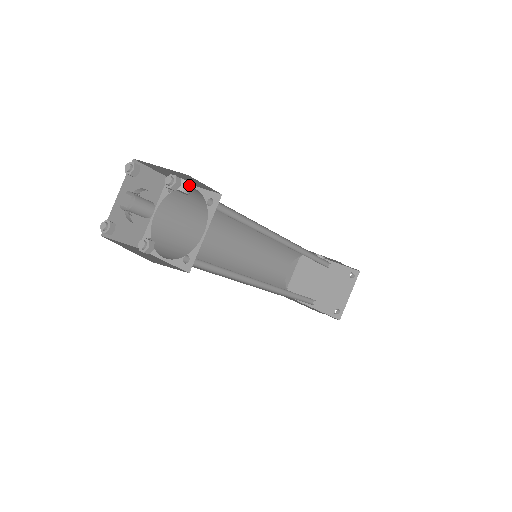
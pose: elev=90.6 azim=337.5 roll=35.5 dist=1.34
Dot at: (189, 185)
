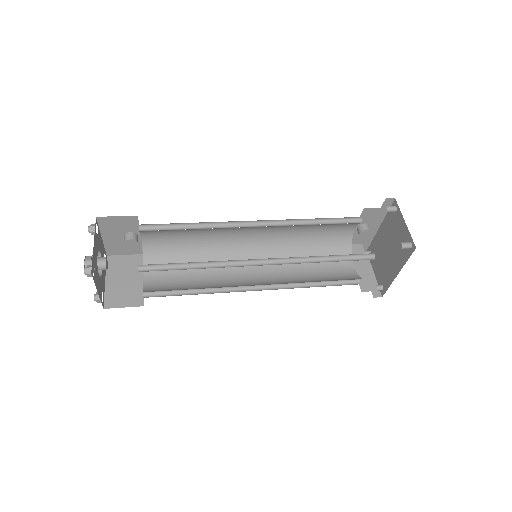
Dot at: (130, 234)
